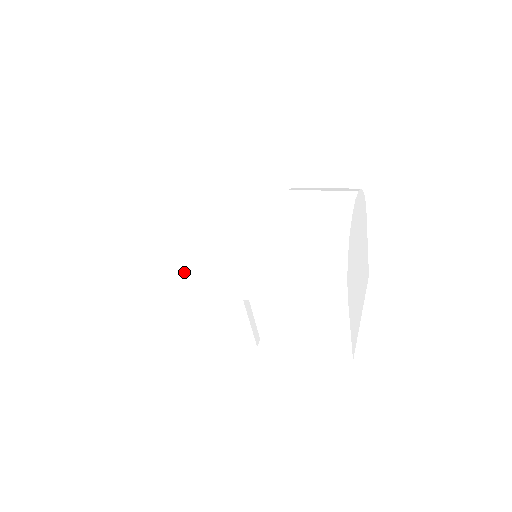
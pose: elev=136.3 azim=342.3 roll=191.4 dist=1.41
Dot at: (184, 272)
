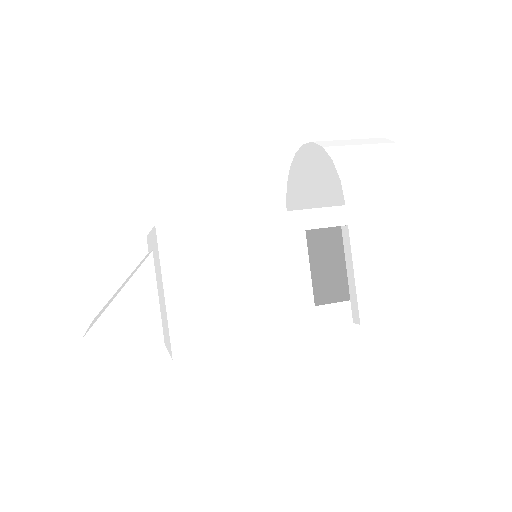
Dot at: occluded
